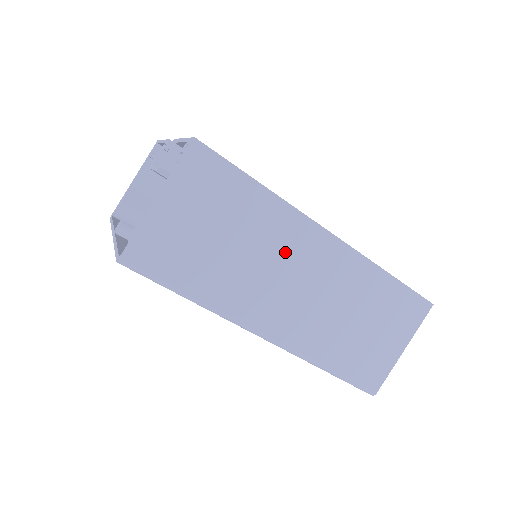
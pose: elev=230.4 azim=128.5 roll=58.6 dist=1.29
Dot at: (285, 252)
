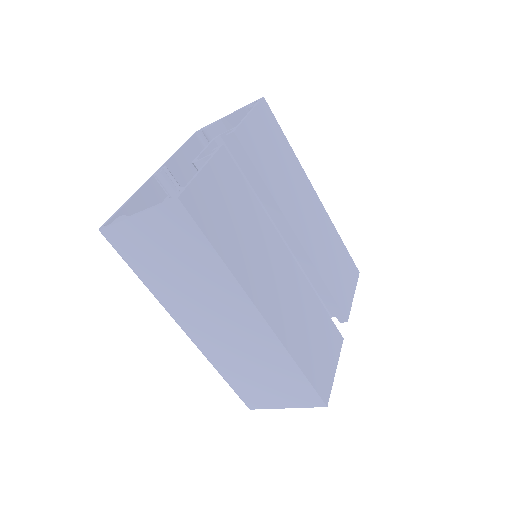
Dot at: (219, 302)
